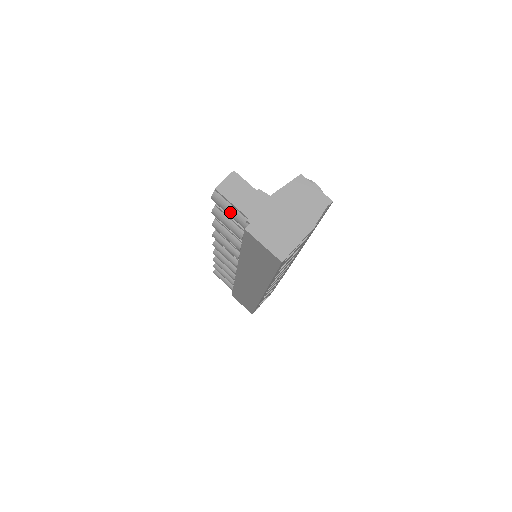
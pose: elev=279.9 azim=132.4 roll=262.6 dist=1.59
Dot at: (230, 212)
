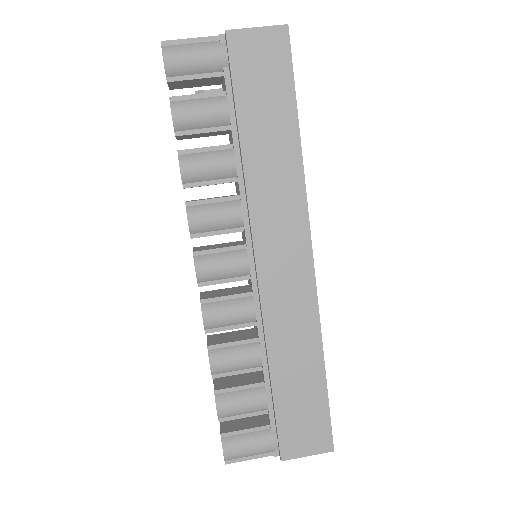
Dot at: (195, 50)
